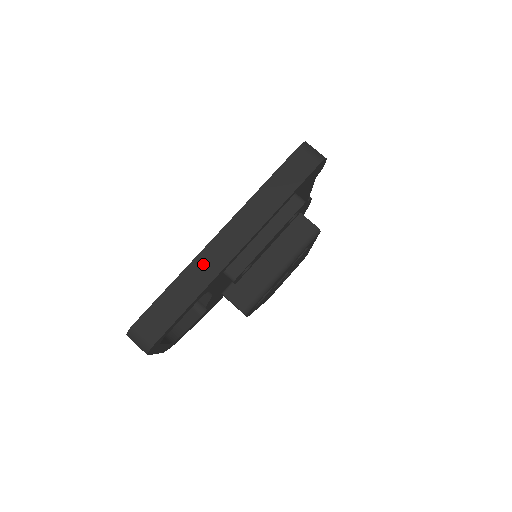
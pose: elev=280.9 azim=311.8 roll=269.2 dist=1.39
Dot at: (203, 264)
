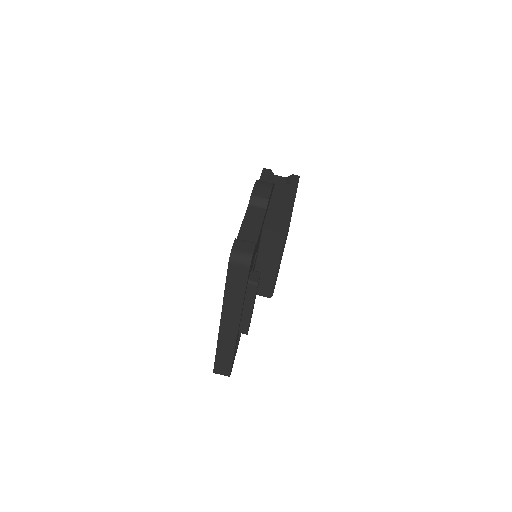
Dot at: (224, 340)
